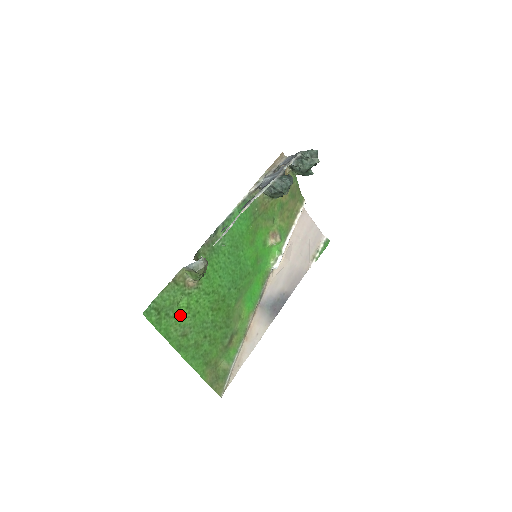
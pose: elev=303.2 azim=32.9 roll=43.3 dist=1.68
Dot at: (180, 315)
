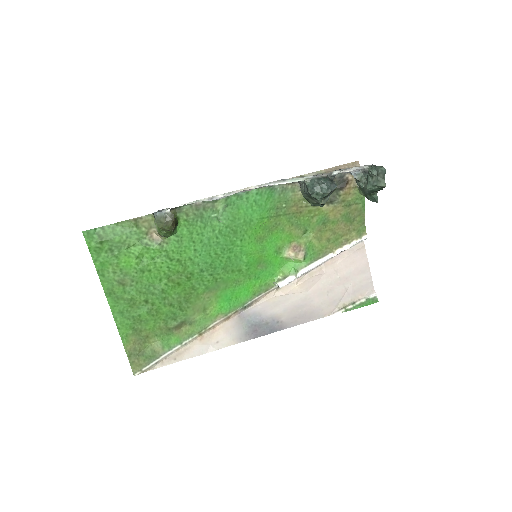
Dot at: (126, 260)
